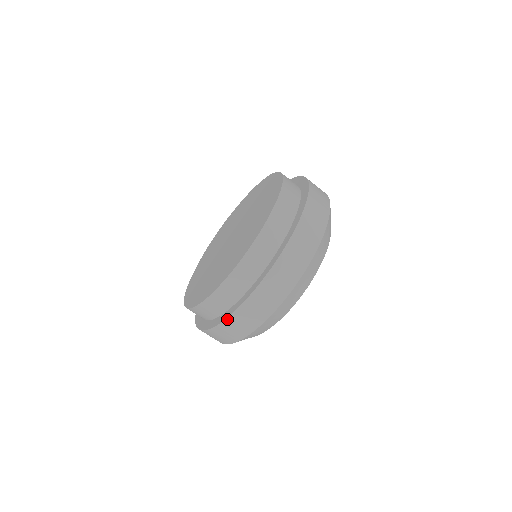
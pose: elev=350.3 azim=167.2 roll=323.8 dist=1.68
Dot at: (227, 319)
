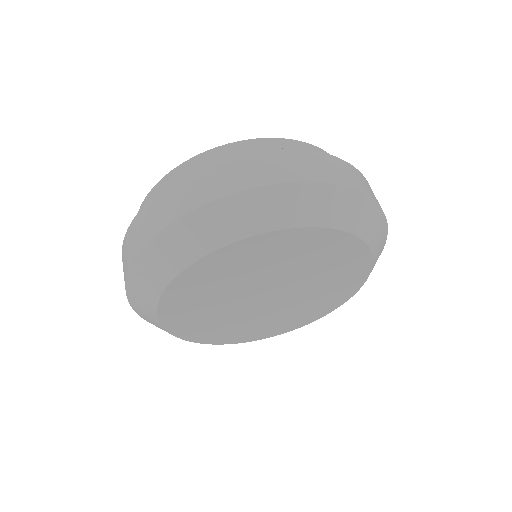
Dot at: (273, 150)
